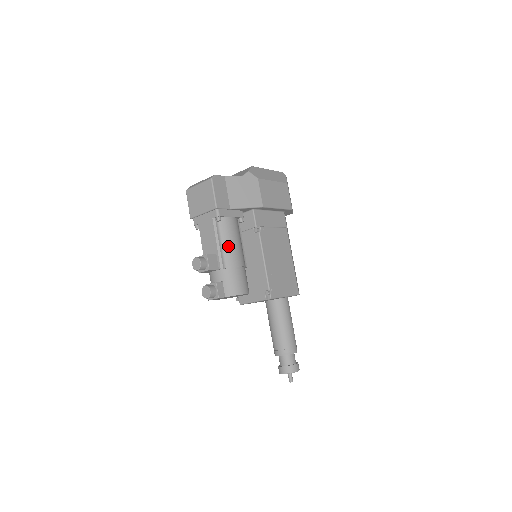
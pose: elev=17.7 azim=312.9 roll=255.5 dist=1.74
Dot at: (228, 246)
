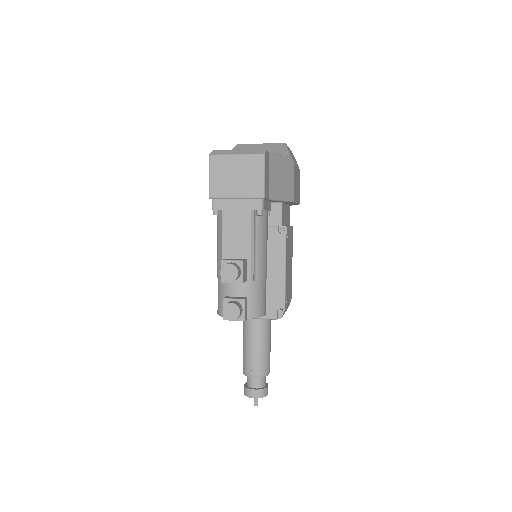
Dot at: (261, 251)
